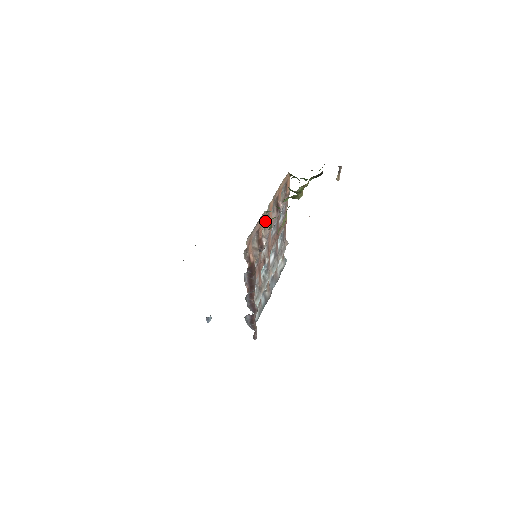
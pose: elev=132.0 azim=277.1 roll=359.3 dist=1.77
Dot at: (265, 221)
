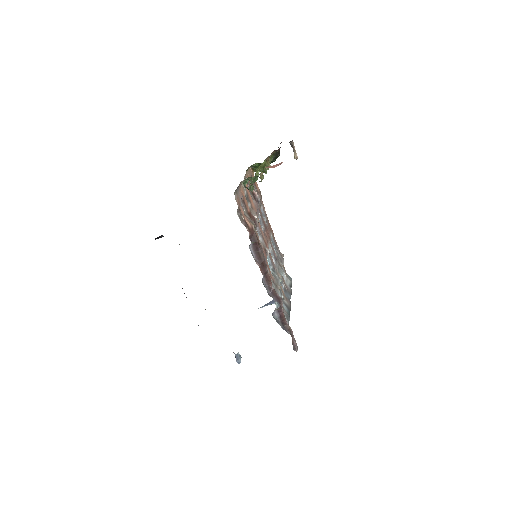
Dot at: (247, 201)
